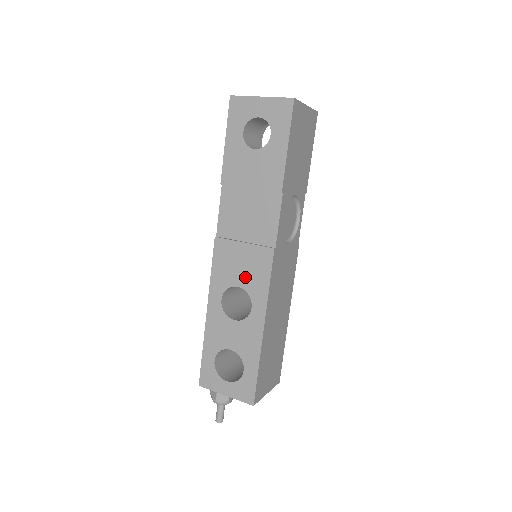
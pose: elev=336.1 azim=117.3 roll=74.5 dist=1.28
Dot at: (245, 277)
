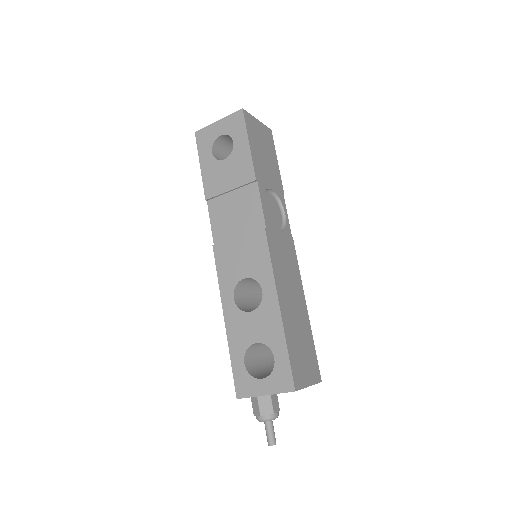
Dot at: (248, 266)
